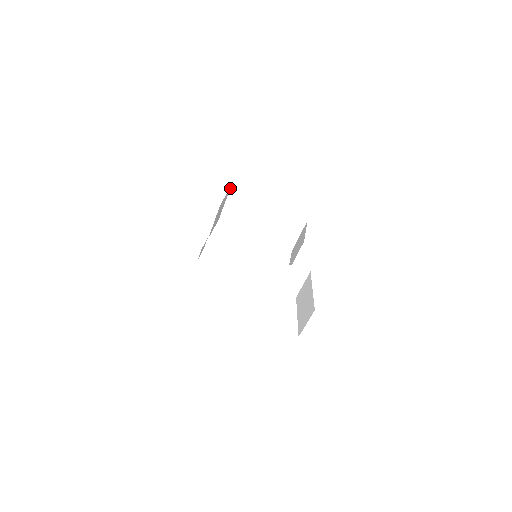
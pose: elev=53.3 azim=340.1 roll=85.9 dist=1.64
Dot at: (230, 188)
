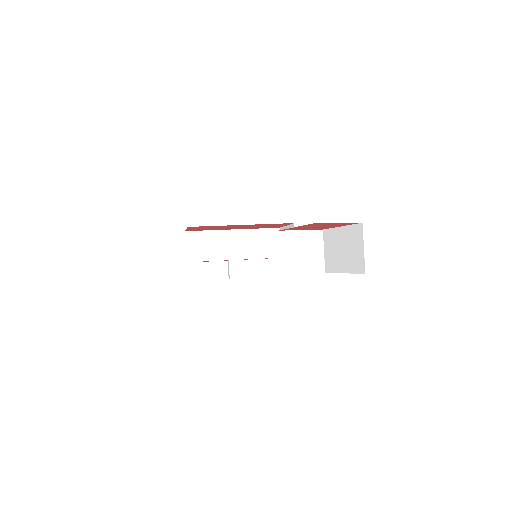
Dot at: (185, 232)
